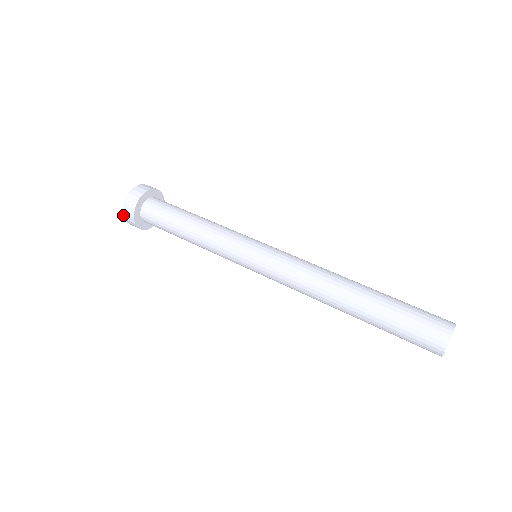
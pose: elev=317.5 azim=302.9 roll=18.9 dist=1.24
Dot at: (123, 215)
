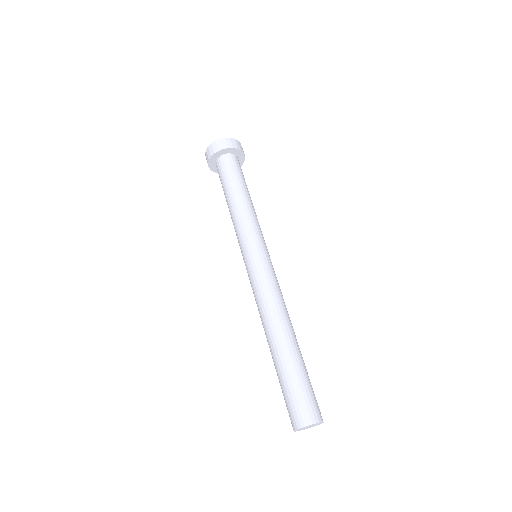
Dot at: (211, 144)
